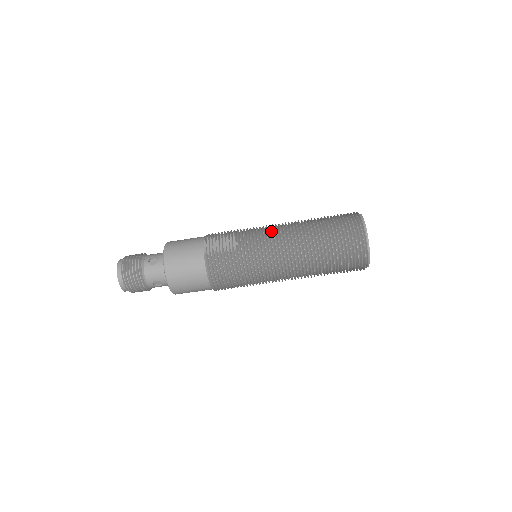
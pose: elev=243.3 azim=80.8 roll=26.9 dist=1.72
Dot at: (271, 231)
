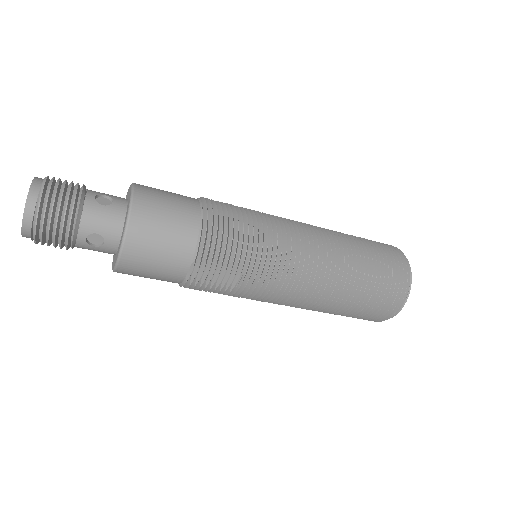
Dot at: (294, 281)
